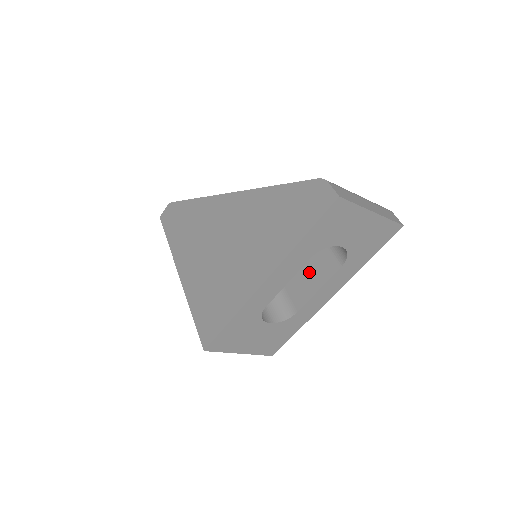
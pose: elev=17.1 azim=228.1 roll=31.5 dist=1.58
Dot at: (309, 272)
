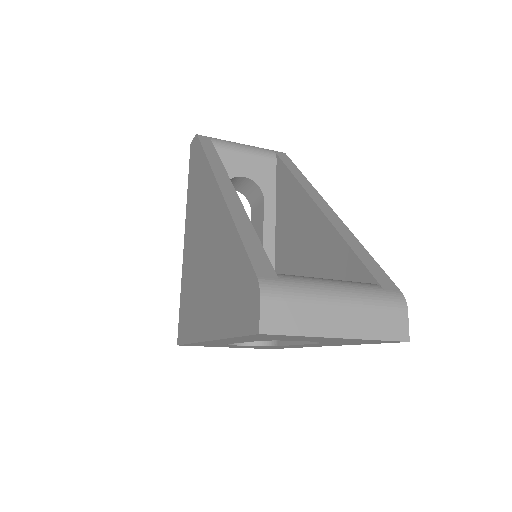
Dot at: occluded
